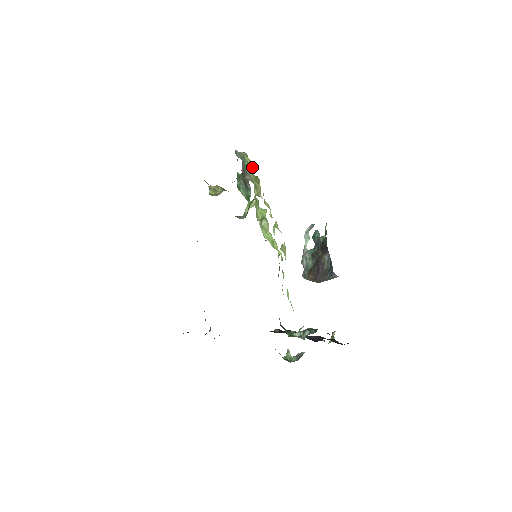
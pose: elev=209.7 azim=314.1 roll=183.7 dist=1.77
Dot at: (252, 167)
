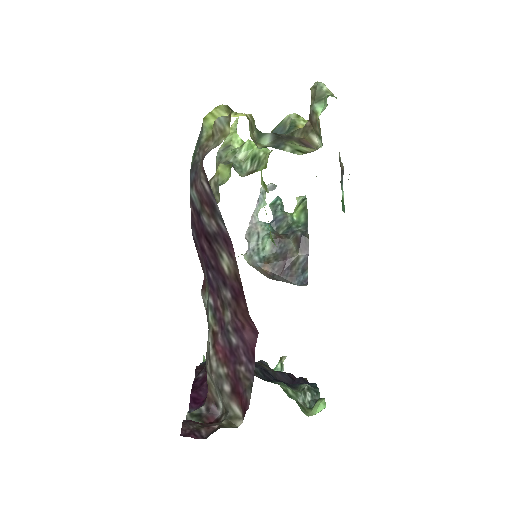
Dot at: occluded
